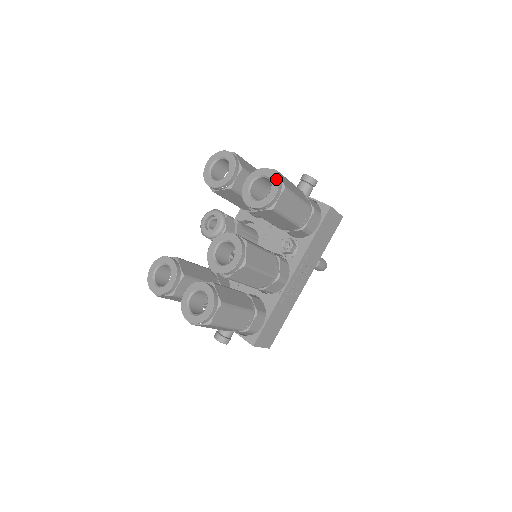
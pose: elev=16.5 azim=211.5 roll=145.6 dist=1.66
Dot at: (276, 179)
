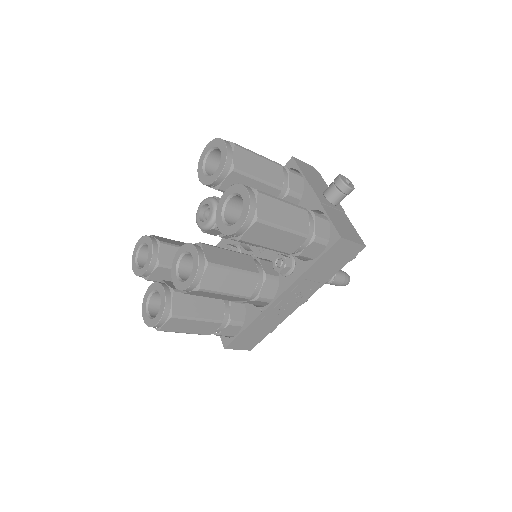
Dot at: (247, 208)
